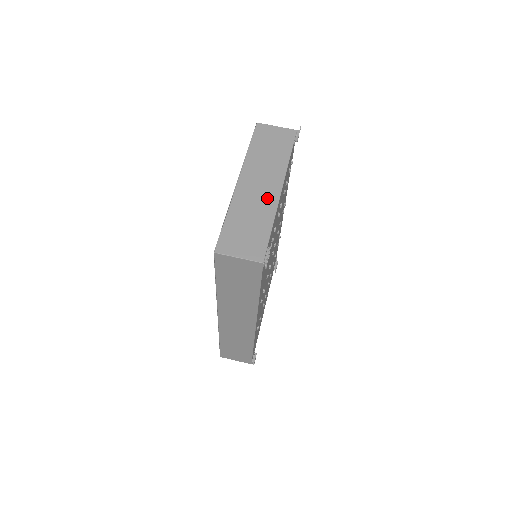
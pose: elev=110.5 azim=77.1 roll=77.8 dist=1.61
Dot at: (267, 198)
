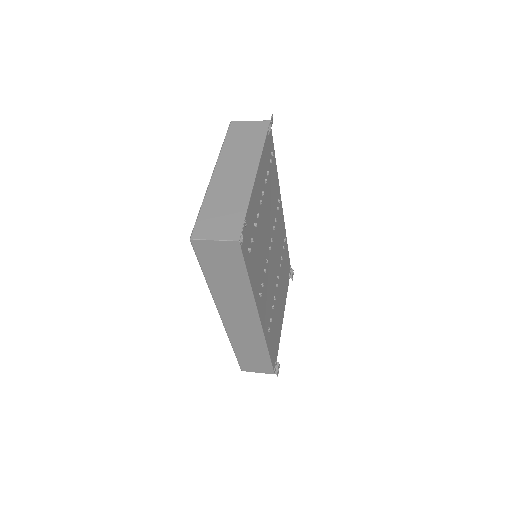
Dot at: (242, 183)
